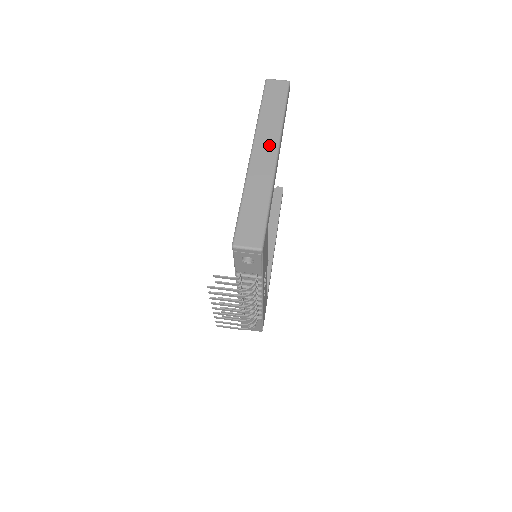
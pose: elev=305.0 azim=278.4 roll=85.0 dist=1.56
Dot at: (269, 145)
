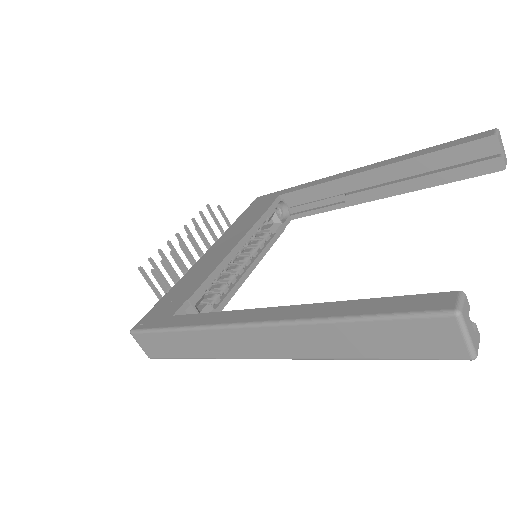
Dot at: (276, 348)
